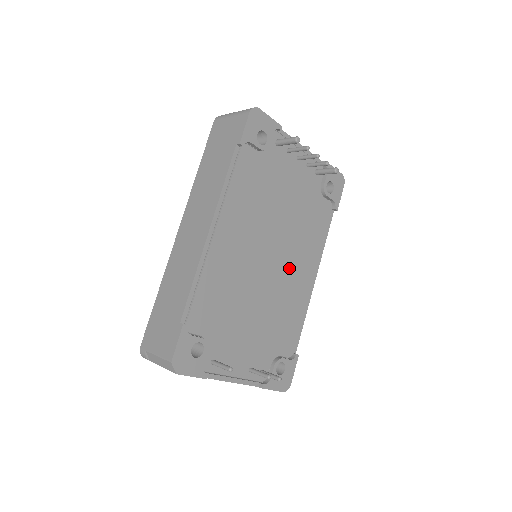
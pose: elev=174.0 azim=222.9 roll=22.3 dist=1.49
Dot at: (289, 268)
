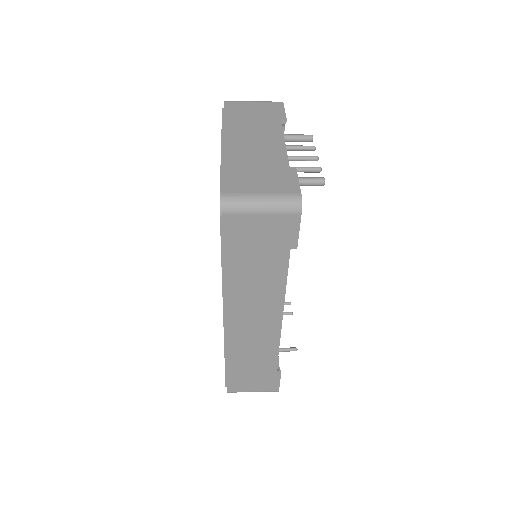
Dot at: occluded
